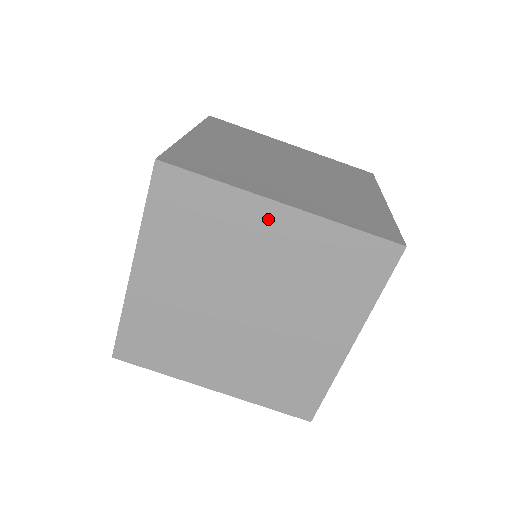
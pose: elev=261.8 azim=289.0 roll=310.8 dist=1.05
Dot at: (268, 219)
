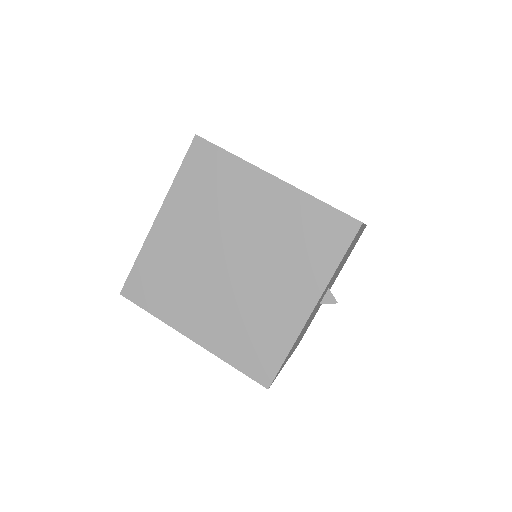
Dot at: (263, 188)
